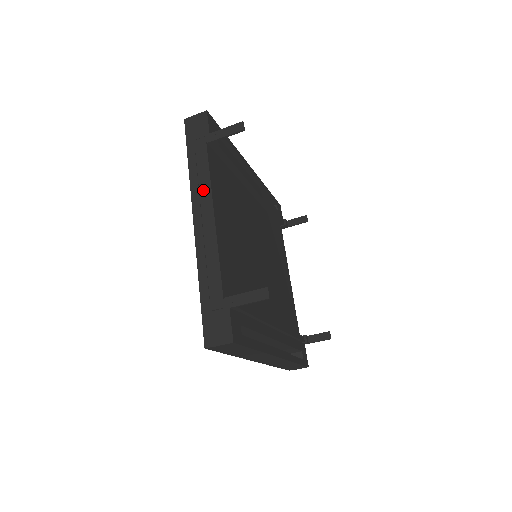
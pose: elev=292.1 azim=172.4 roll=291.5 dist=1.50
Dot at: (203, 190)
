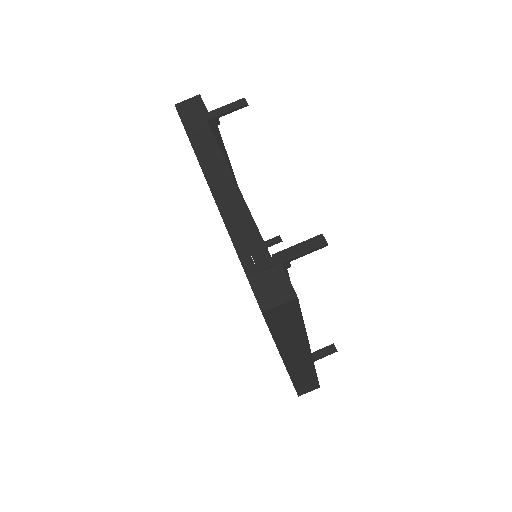
Dot at: (215, 160)
